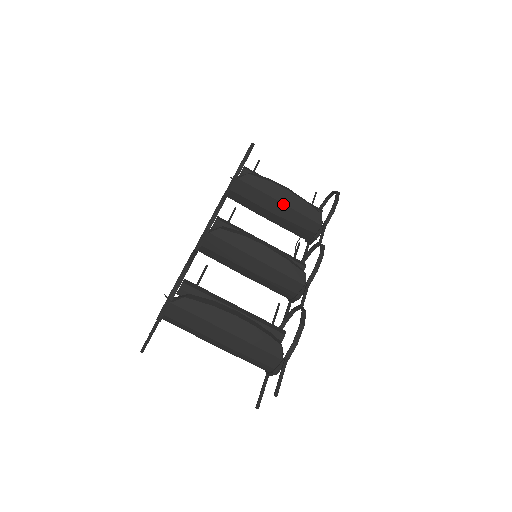
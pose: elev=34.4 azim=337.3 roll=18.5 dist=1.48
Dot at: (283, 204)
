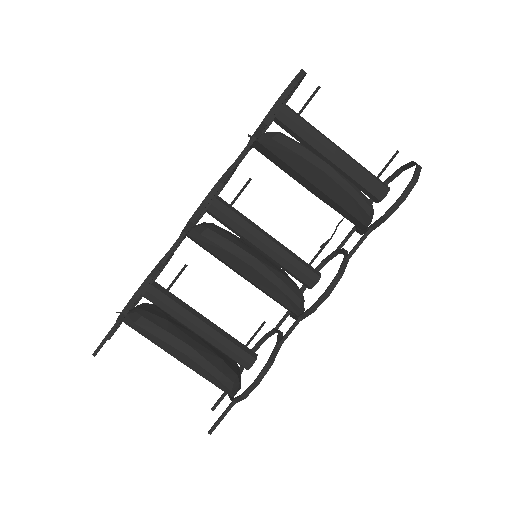
Dot at: (317, 188)
